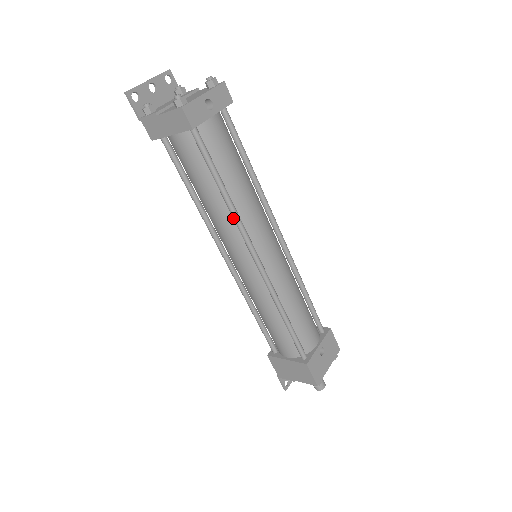
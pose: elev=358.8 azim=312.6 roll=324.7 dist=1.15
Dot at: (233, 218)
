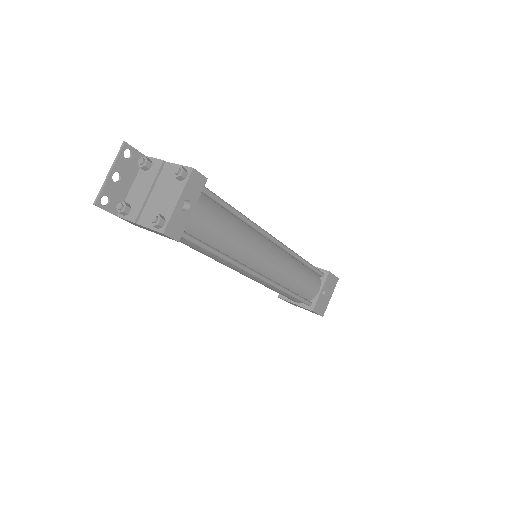
Dot at: occluded
